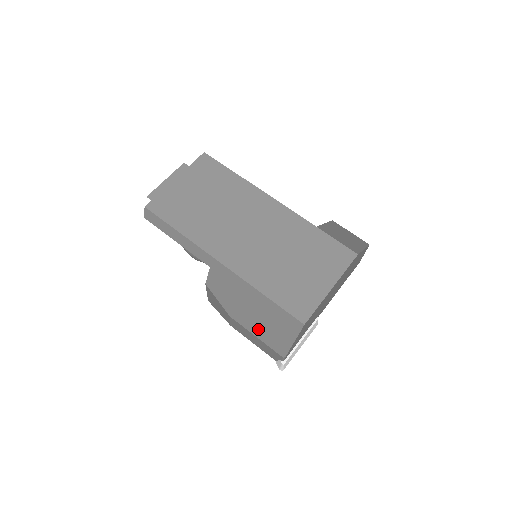
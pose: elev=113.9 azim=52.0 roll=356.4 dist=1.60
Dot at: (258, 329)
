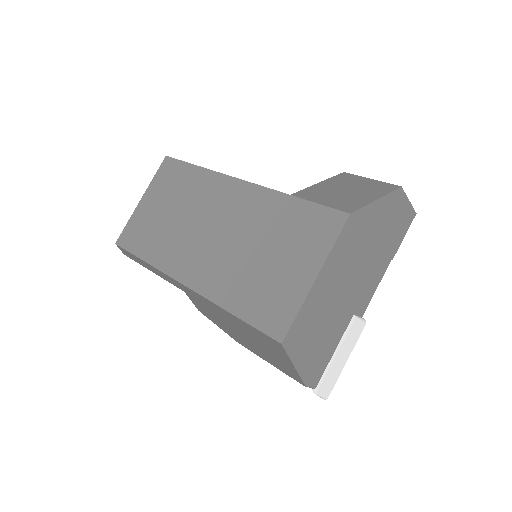
Dot at: (262, 354)
